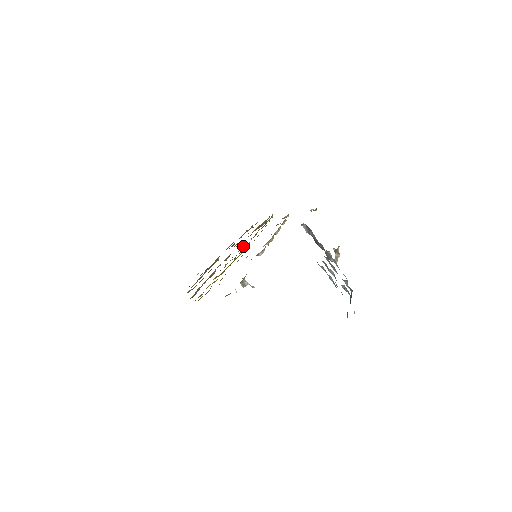
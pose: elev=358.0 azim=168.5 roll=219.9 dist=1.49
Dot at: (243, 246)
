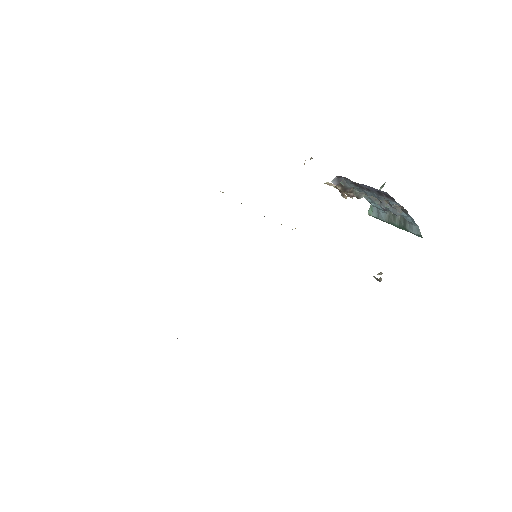
Dot at: occluded
